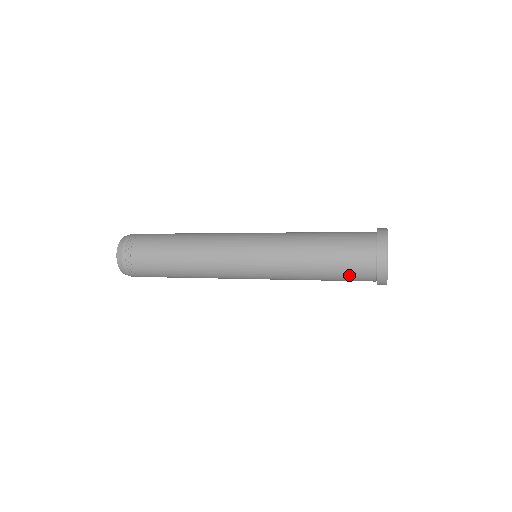
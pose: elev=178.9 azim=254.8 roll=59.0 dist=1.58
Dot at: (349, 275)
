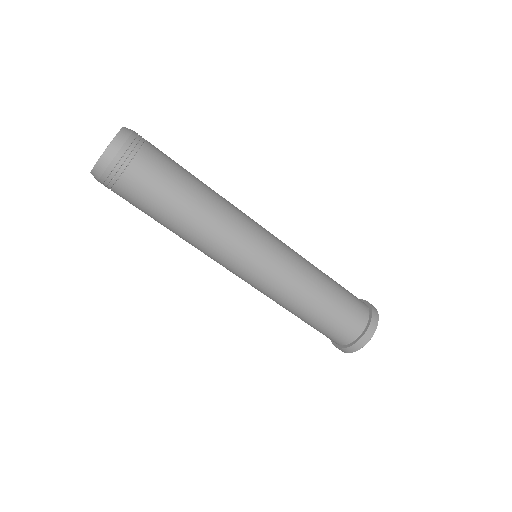
Dot at: (345, 317)
